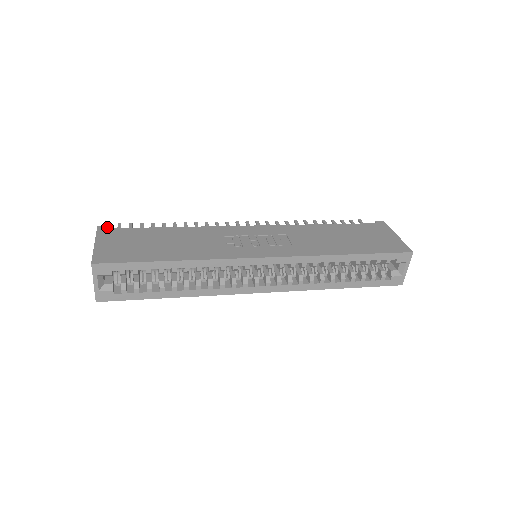
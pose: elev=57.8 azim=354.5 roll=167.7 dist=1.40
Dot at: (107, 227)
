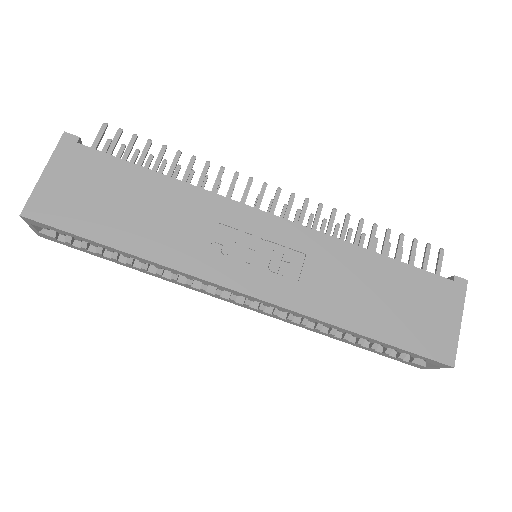
Dot at: (75, 139)
